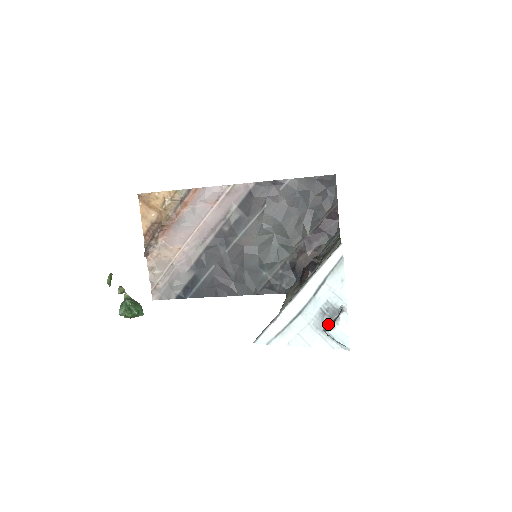
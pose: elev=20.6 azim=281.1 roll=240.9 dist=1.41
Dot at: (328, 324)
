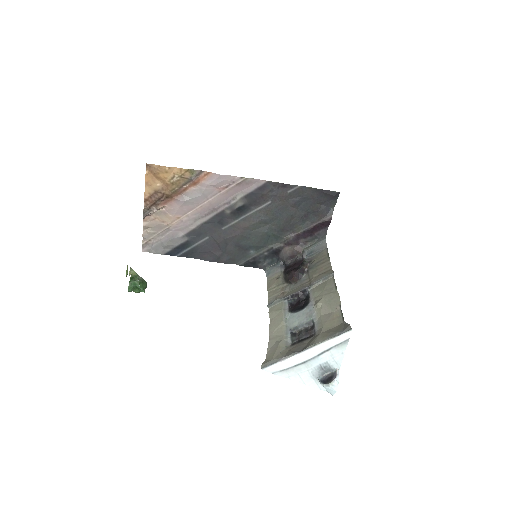
Dot at: (322, 376)
